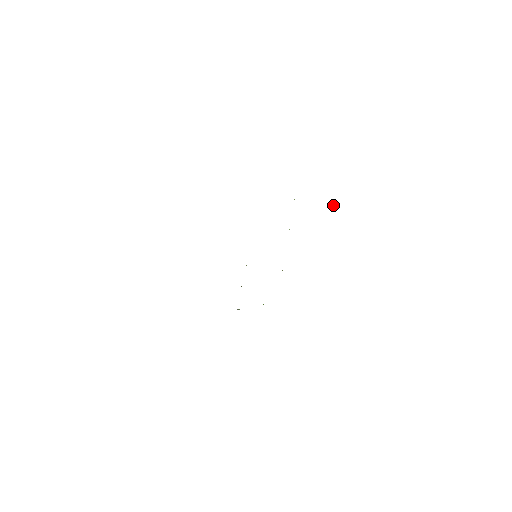
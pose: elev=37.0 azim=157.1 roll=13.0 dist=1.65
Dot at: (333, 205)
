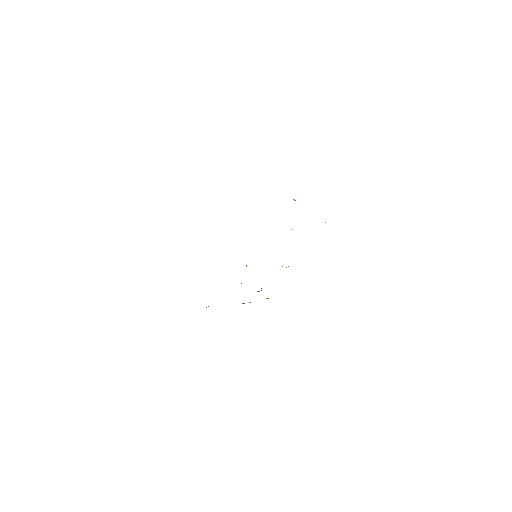
Dot at: occluded
